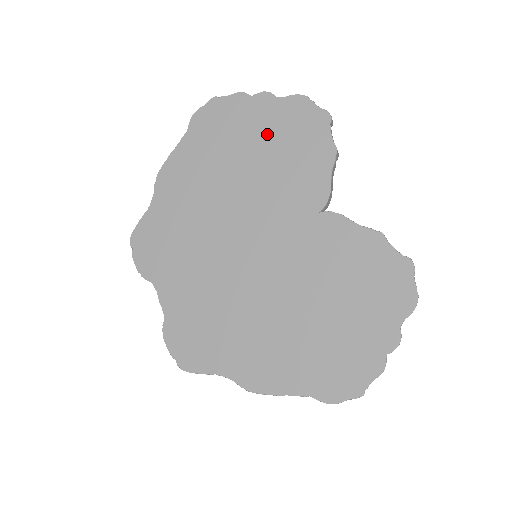
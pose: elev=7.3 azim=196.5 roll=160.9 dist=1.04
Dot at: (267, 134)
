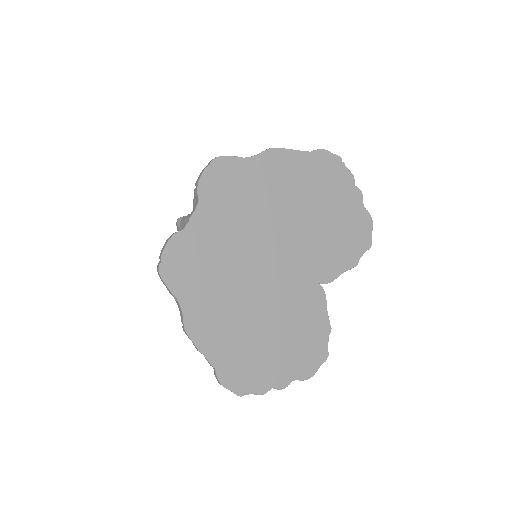
Dot at: (341, 213)
